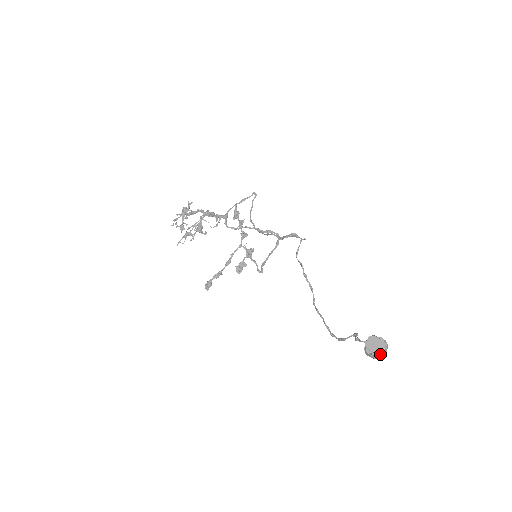
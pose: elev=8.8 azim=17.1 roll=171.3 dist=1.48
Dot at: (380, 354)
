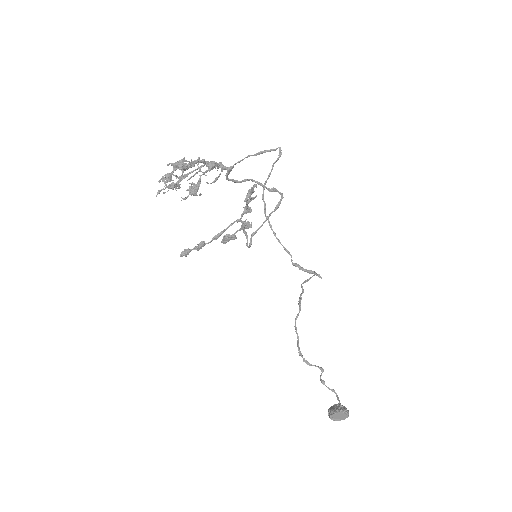
Dot at: (339, 419)
